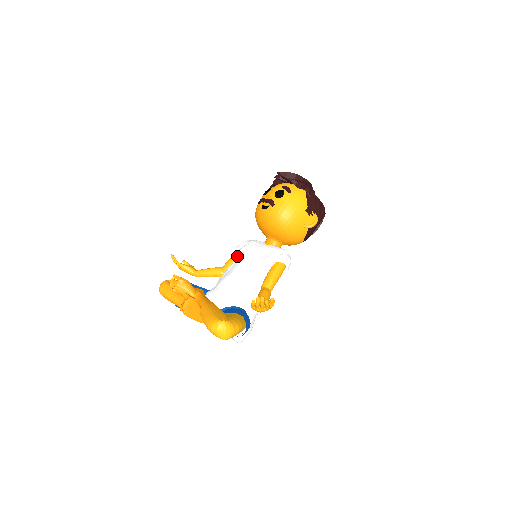
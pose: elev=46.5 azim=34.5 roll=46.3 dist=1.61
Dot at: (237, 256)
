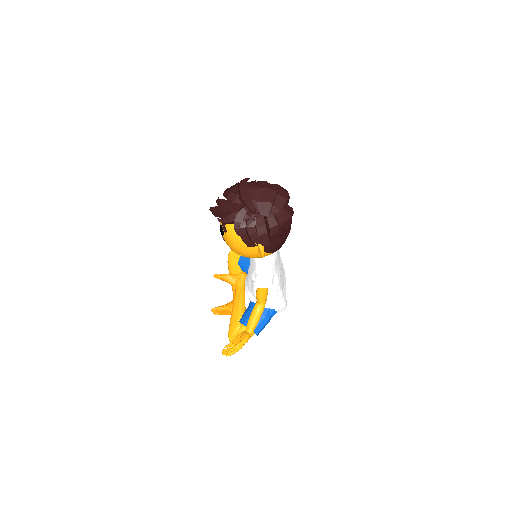
Dot at: occluded
